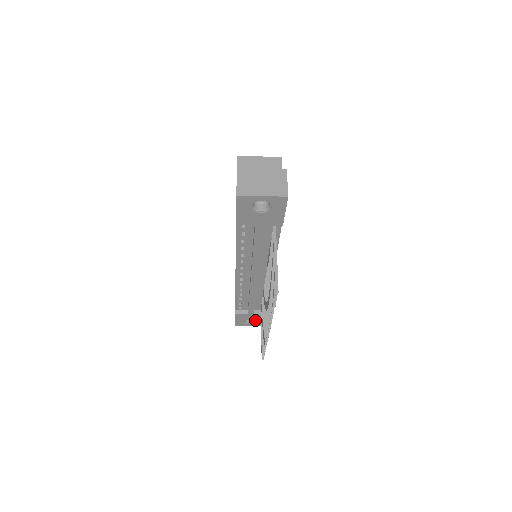
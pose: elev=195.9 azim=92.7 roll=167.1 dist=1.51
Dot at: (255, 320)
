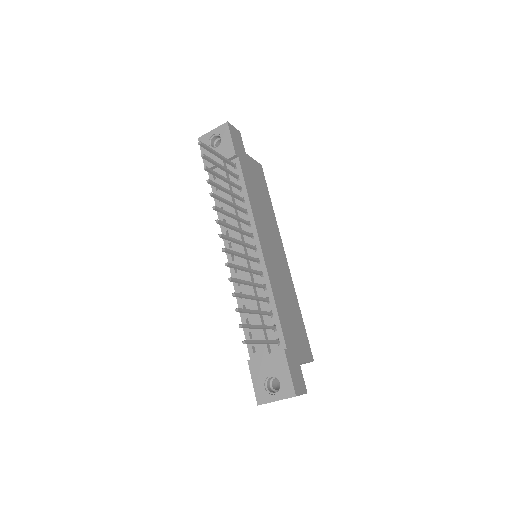
Dot at: (277, 376)
